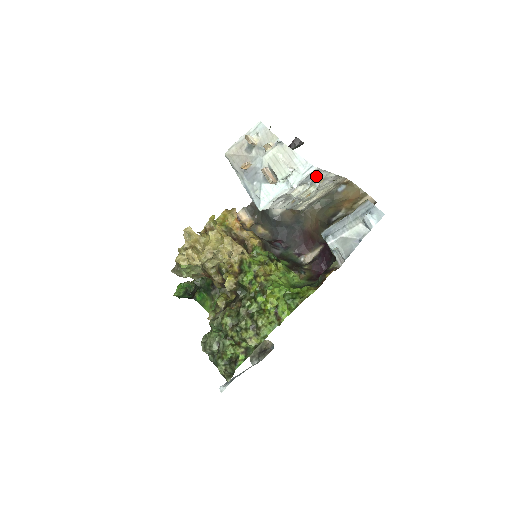
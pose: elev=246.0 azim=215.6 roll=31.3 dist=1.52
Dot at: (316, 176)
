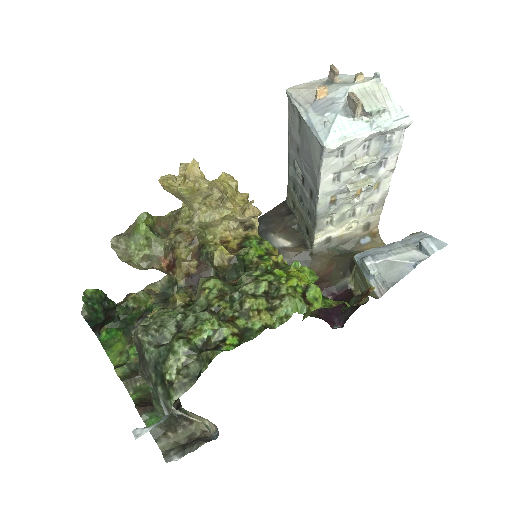
Dot at: (385, 160)
